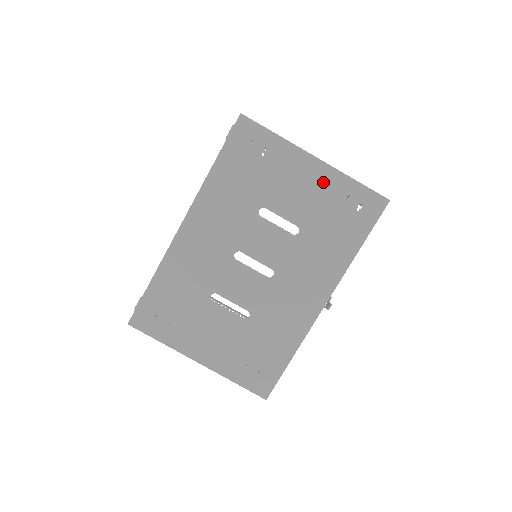
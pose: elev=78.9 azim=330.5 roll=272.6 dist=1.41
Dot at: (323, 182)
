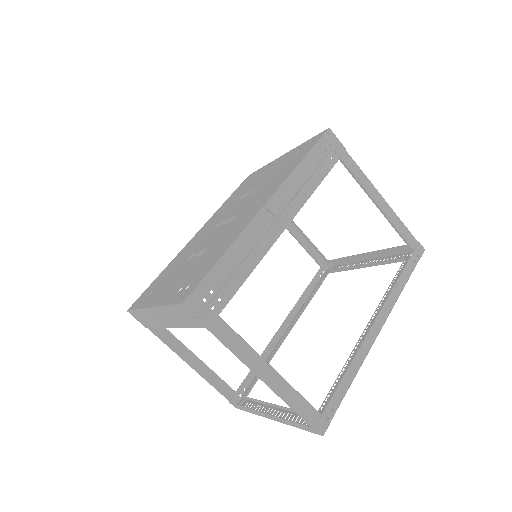
Dot at: (285, 158)
